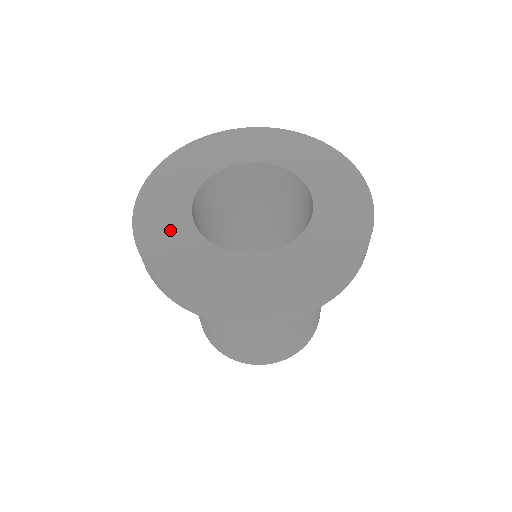
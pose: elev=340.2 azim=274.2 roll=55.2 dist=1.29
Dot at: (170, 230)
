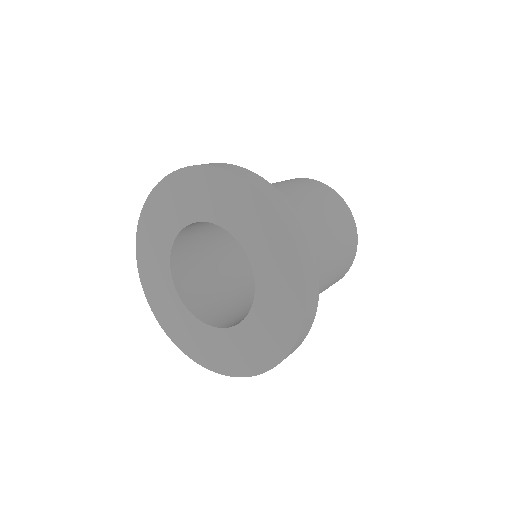
Dot at: (161, 289)
